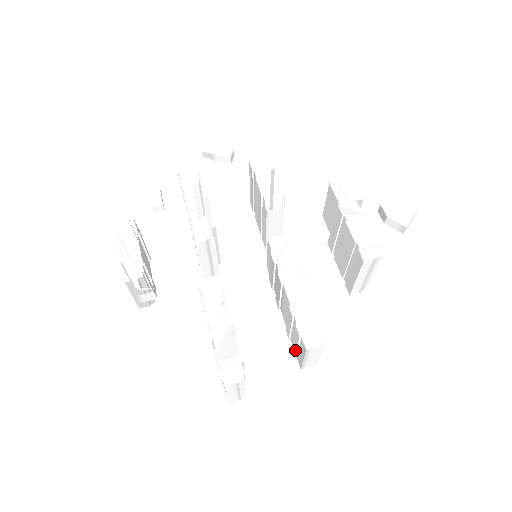
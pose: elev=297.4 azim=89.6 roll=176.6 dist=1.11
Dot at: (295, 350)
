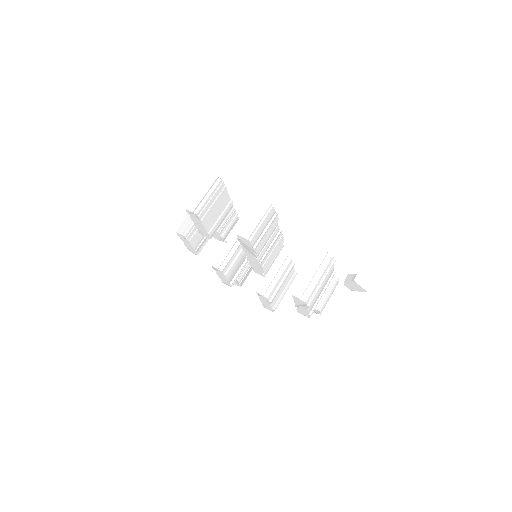
Dot at: occluded
